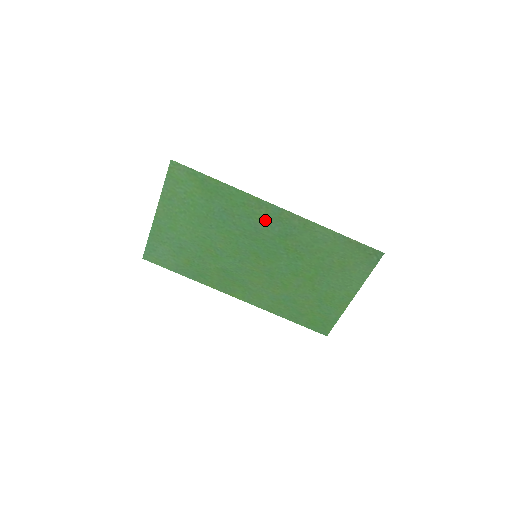
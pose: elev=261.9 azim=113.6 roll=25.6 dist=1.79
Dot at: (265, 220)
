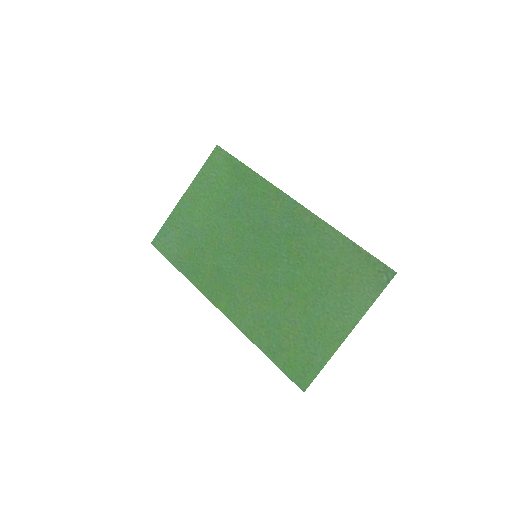
Dot at: (278, 214)
